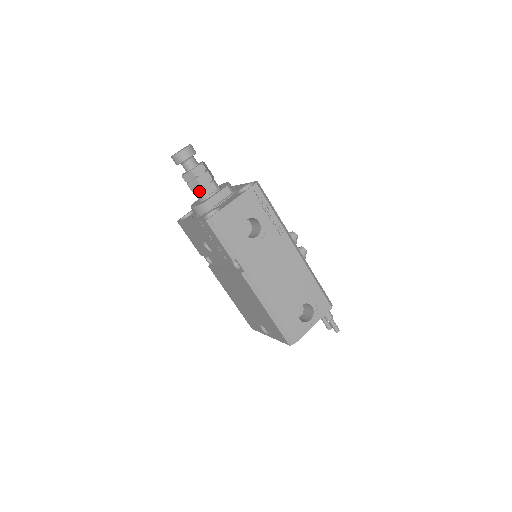
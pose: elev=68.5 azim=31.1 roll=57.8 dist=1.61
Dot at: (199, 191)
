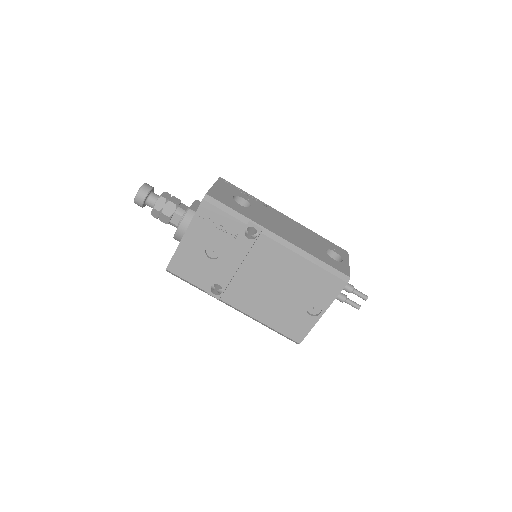
Dot at: (176, 211)
